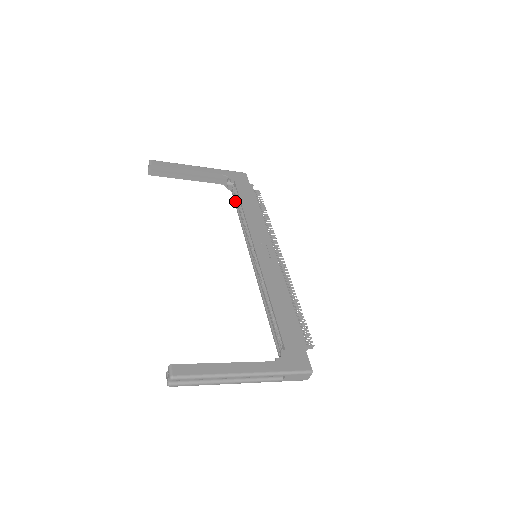
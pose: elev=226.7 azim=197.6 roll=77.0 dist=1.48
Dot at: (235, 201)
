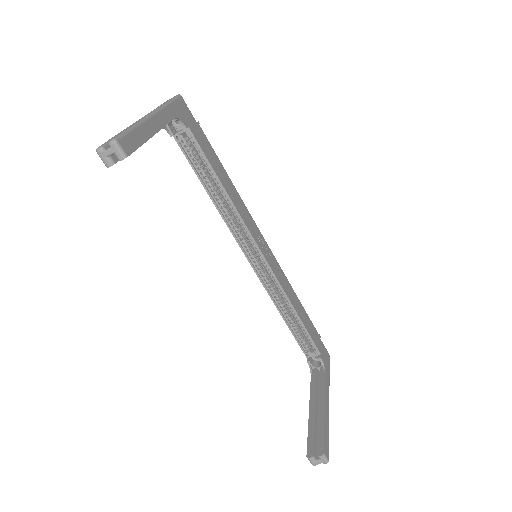
Dot at: (190, 161)
